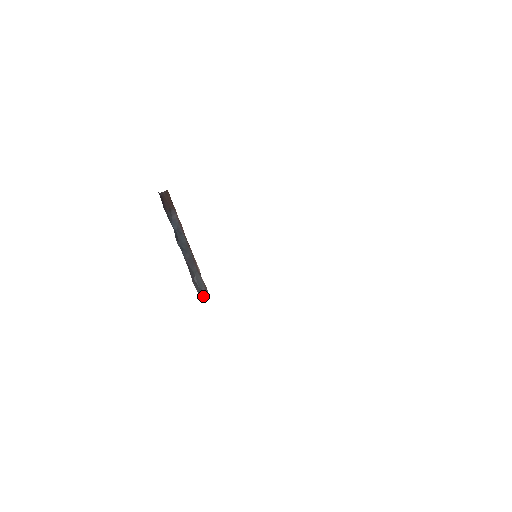
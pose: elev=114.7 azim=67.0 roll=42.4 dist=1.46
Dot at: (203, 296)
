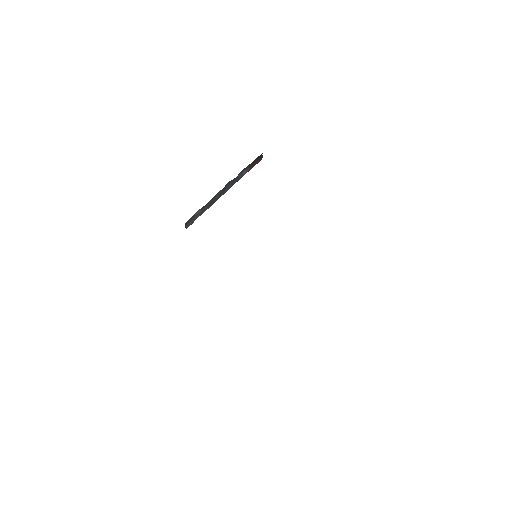
Dot at: (186, 225)
